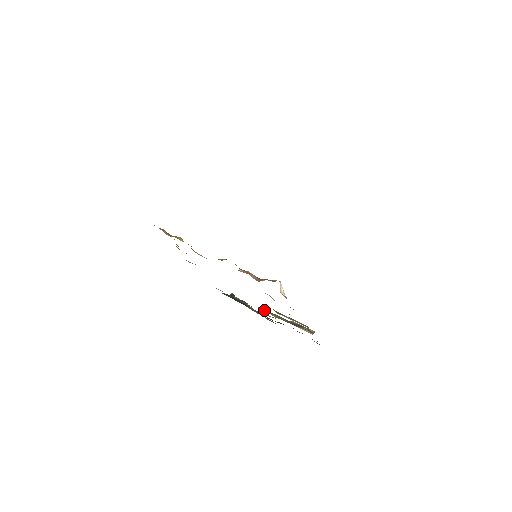
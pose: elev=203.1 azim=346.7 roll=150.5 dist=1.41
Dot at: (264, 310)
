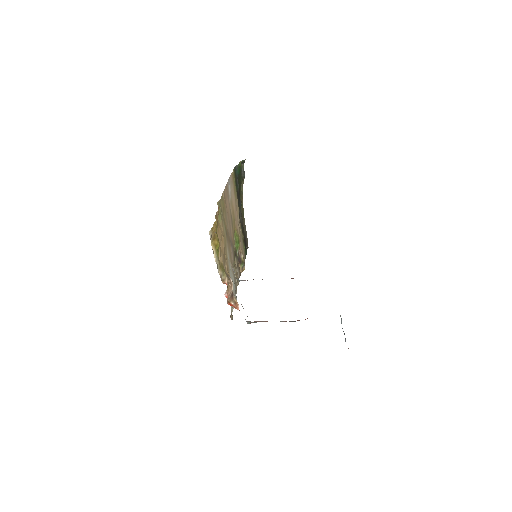
Dot at: (235, 236)
